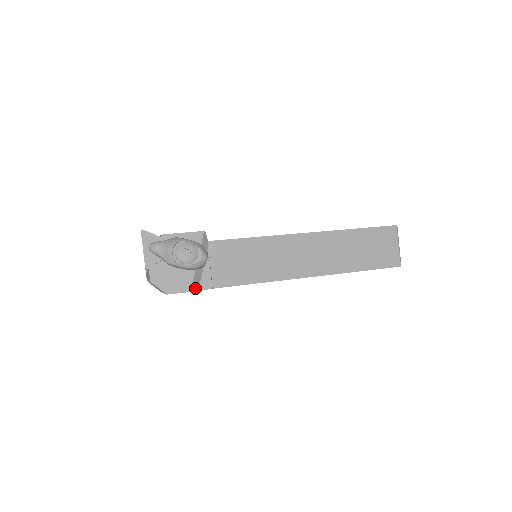
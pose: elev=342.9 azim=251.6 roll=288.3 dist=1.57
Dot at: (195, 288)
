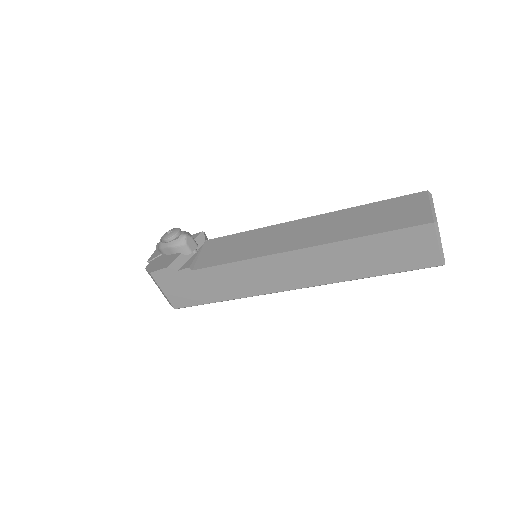
Dot at: (175, 267)
